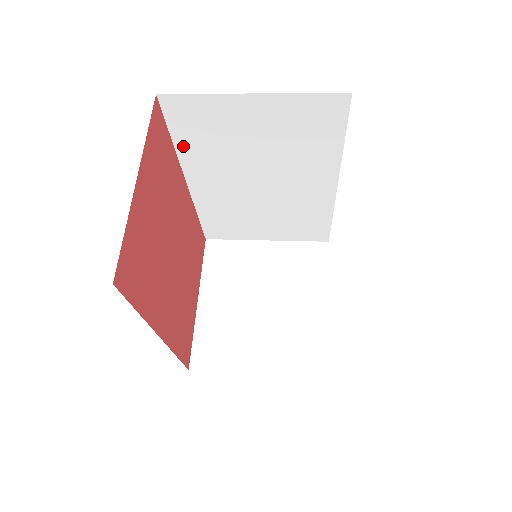
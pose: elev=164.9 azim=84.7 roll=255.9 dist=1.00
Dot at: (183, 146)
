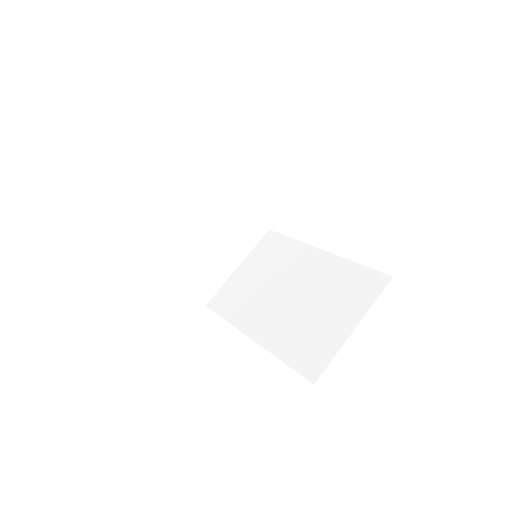
Dot at: occluded
